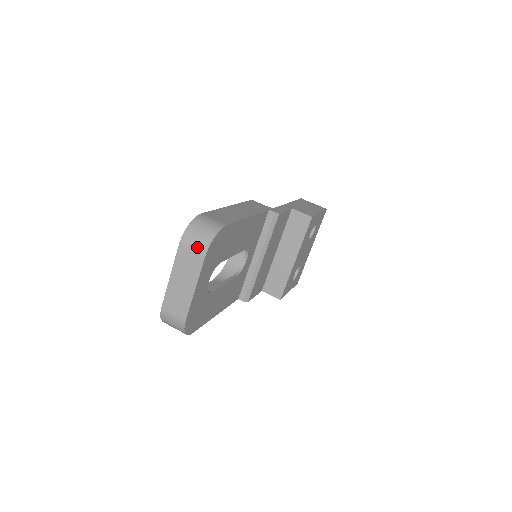
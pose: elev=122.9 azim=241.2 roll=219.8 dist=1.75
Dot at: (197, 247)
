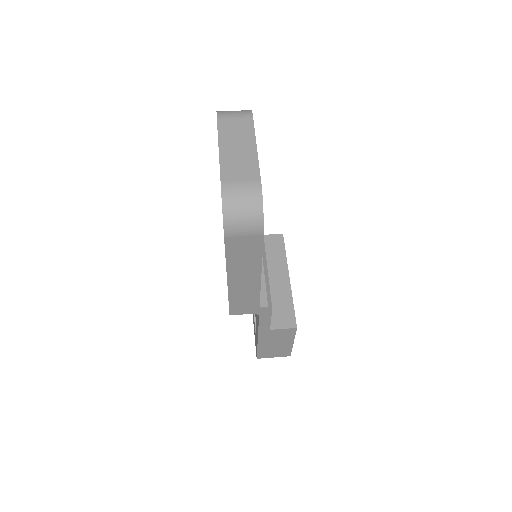
Dot at: (239, 114)
